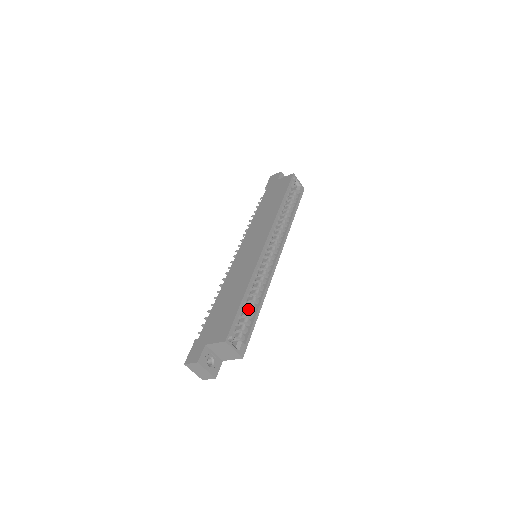
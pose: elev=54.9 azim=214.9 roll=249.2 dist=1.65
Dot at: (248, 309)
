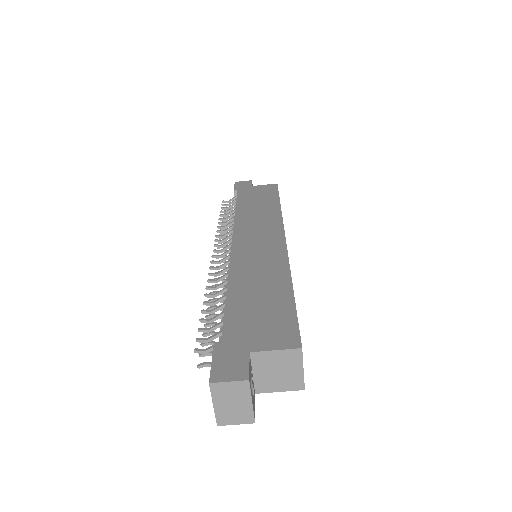
Dot at: occluded
